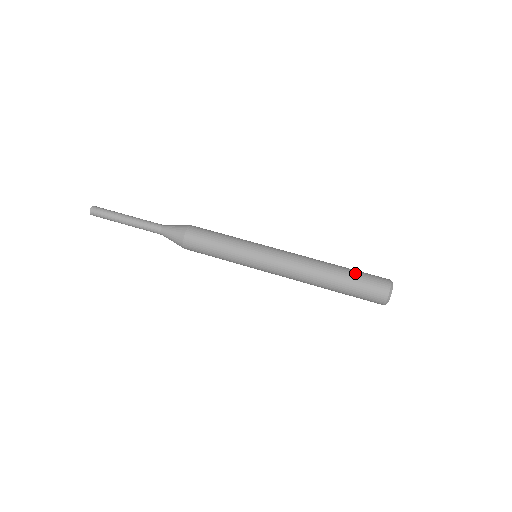
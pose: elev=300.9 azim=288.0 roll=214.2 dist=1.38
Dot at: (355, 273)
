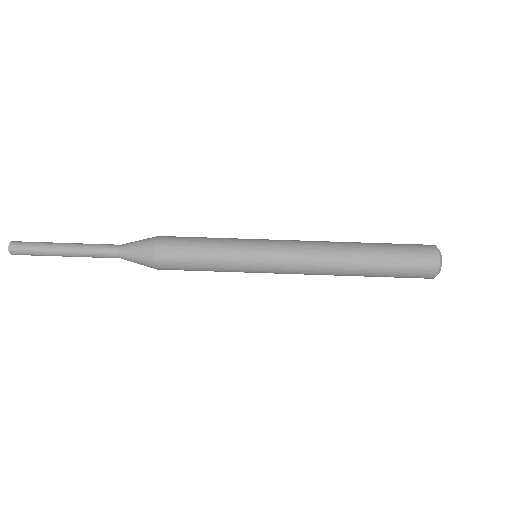
Dot at: (387, 243)
